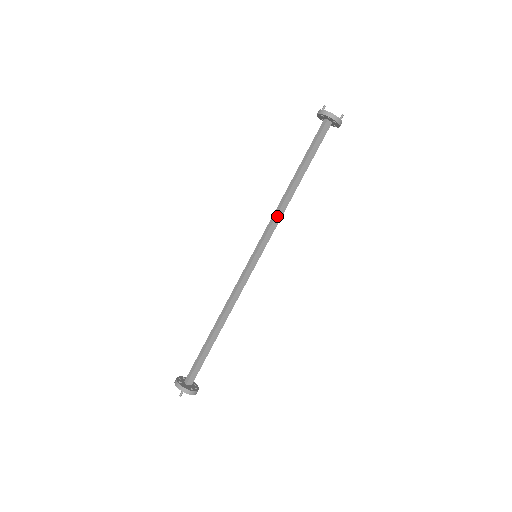
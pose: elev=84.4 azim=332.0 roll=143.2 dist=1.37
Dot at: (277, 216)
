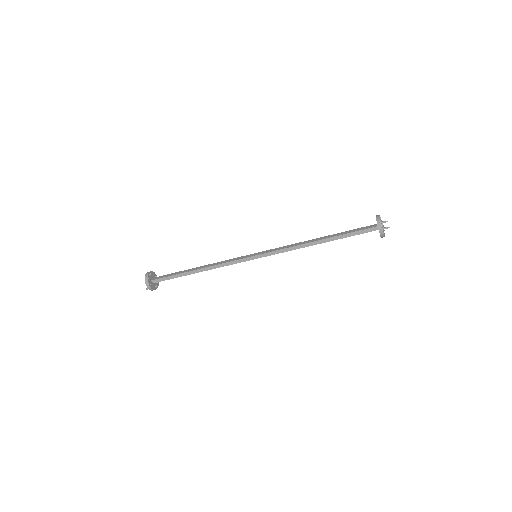
Dot at: (291, 250)
